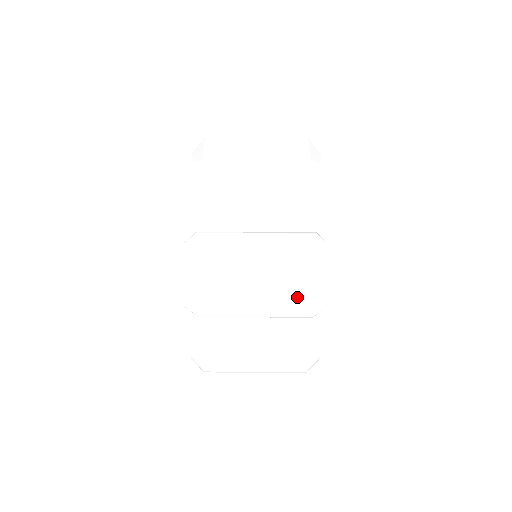
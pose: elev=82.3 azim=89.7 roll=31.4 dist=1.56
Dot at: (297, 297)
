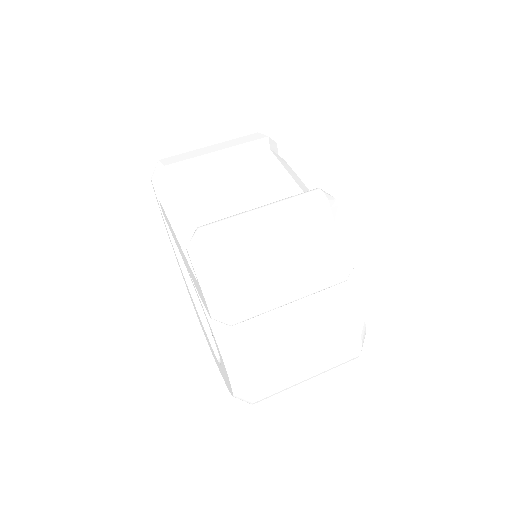
Dot at: (326, 259)
